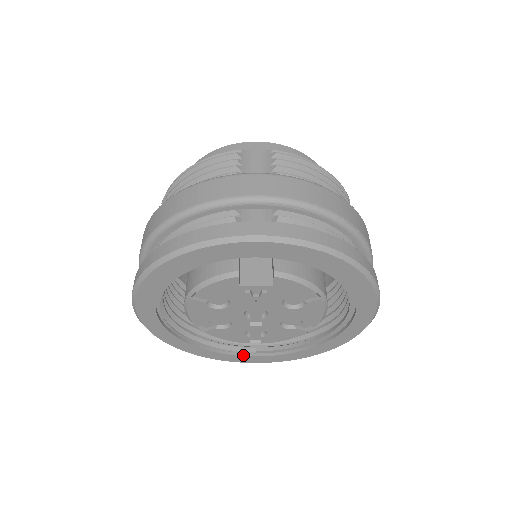
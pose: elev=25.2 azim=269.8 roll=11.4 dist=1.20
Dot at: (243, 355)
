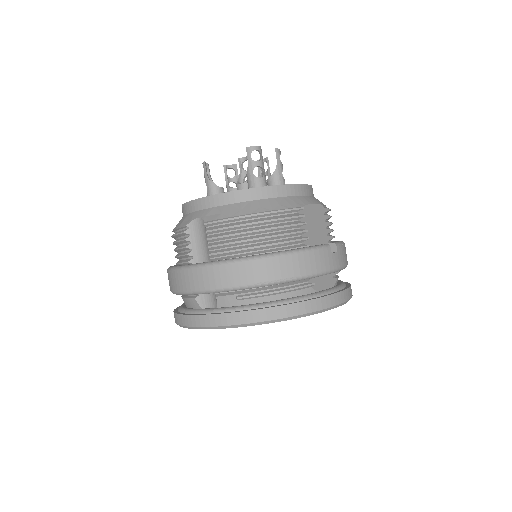
Dot at: occluded
